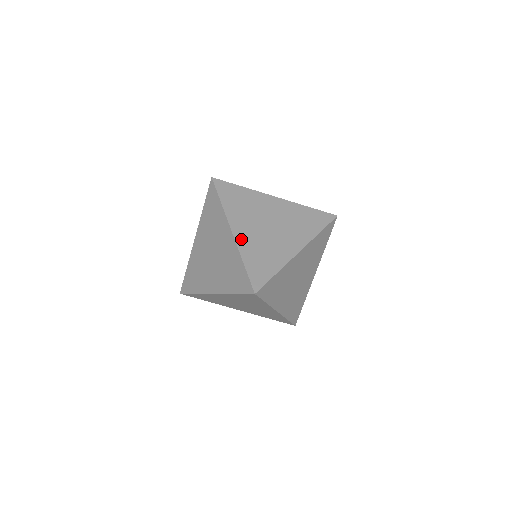
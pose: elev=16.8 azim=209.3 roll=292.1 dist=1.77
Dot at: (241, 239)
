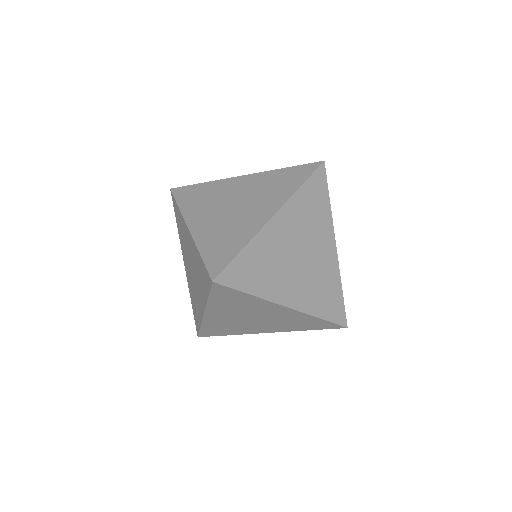
Dot at: (198, 231)
